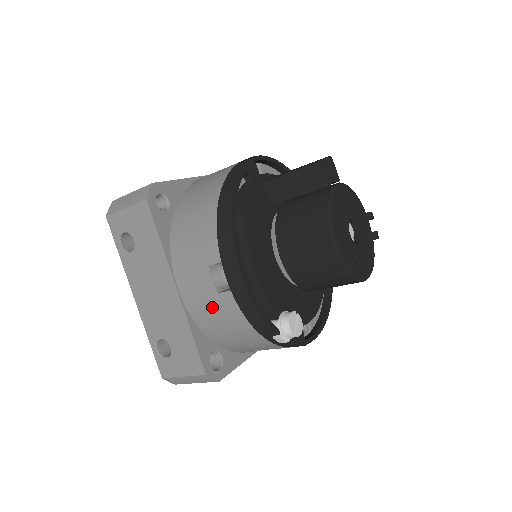
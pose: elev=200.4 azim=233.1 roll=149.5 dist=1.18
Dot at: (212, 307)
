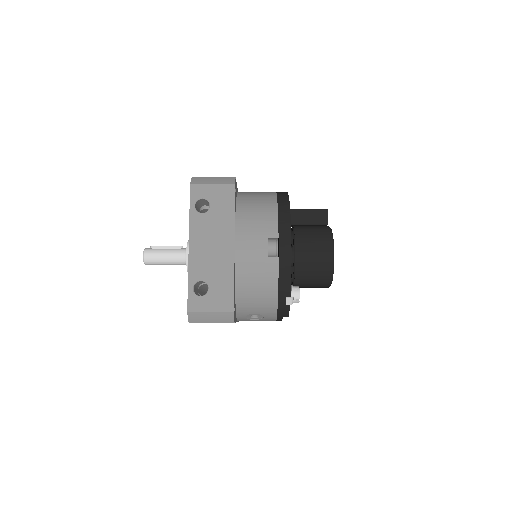
Dot at: (257, 265)
